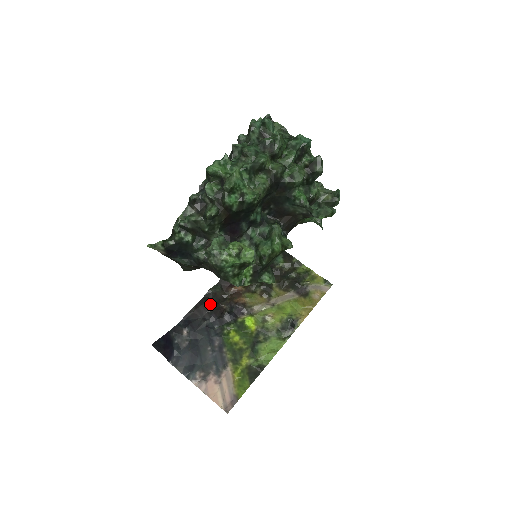
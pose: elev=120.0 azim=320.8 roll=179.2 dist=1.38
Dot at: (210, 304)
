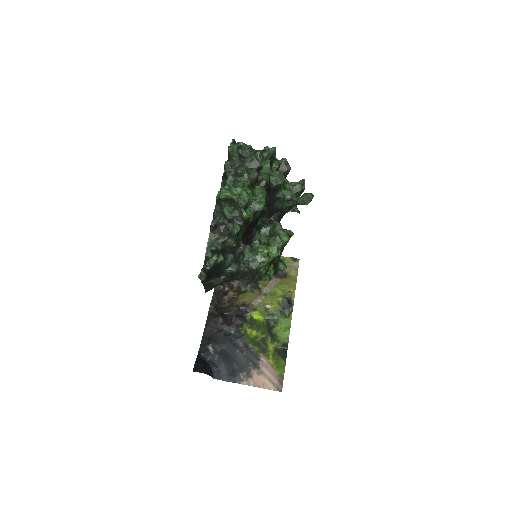
Dot at: (217, 317)
